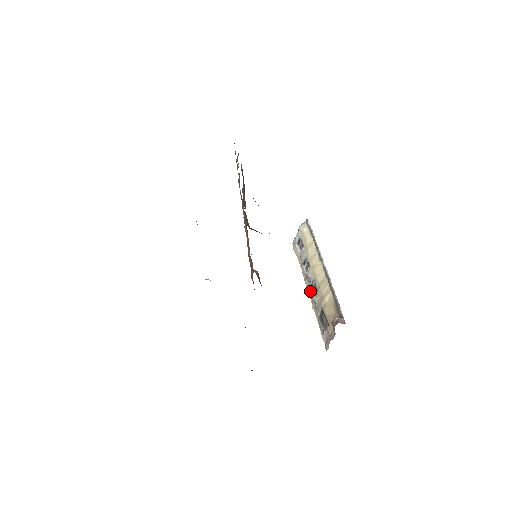
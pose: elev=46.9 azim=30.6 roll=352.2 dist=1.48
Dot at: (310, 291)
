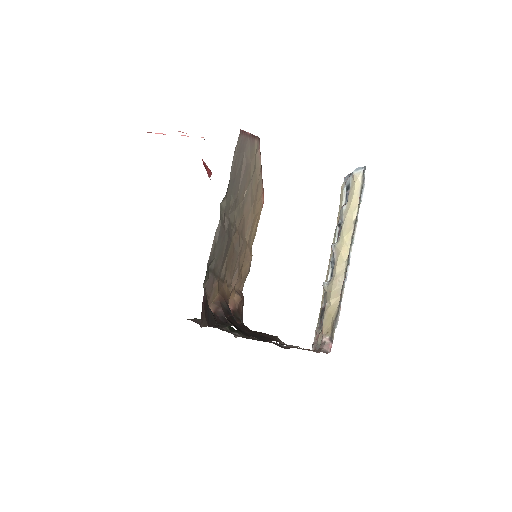
Dot at: (329, 267)
